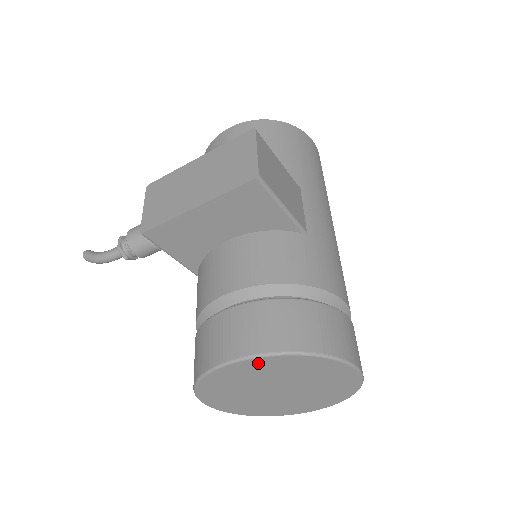
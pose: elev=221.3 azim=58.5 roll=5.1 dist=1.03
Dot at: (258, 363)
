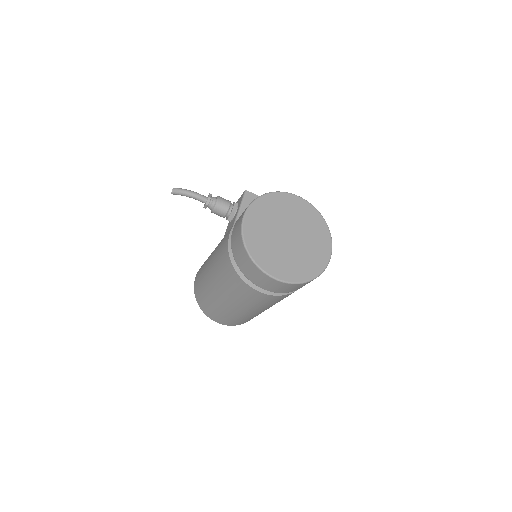
Dot at: (306, 207)
